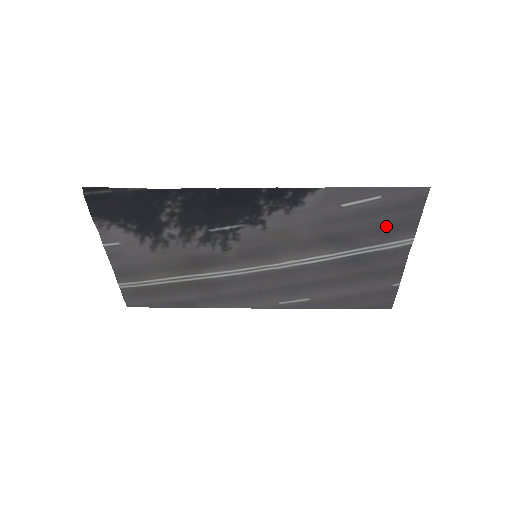
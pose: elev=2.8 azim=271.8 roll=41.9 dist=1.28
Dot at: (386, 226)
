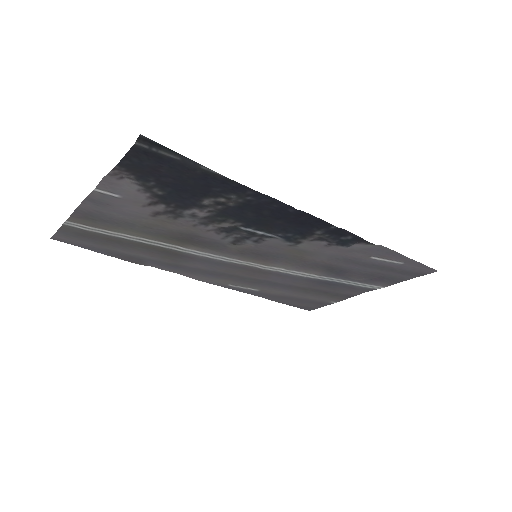
Dot at: (378, 276)
